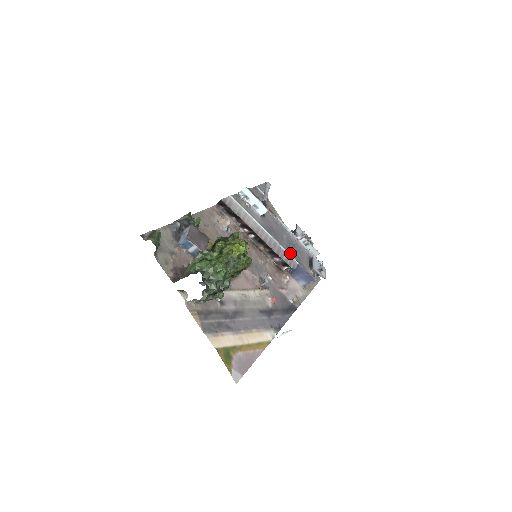
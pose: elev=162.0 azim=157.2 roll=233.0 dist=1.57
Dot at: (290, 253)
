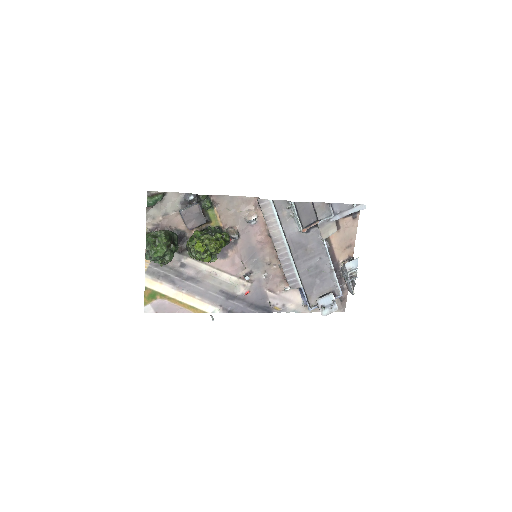
Dot at: (304, 275)
